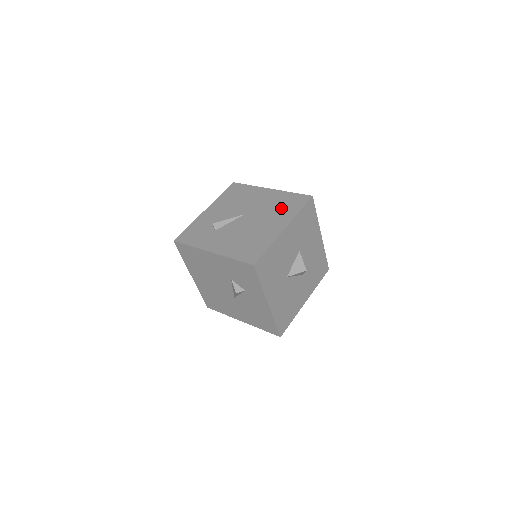
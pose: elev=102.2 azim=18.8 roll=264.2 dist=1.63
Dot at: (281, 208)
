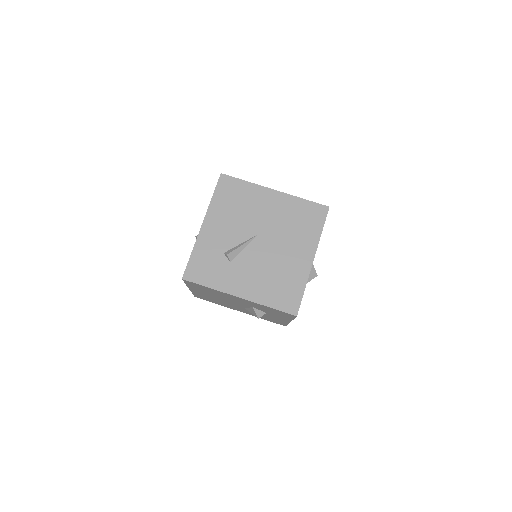
Dot at: (299, 226)
